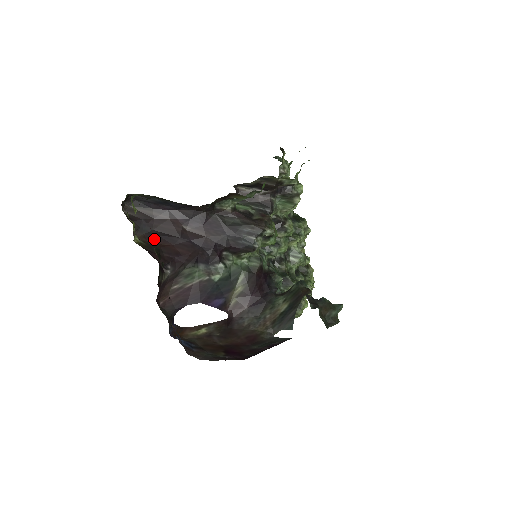
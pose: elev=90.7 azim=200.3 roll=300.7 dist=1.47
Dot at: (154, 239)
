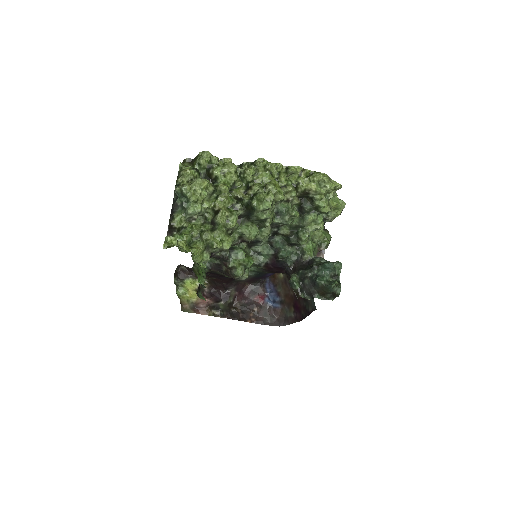
Dot at: (208, 277)
